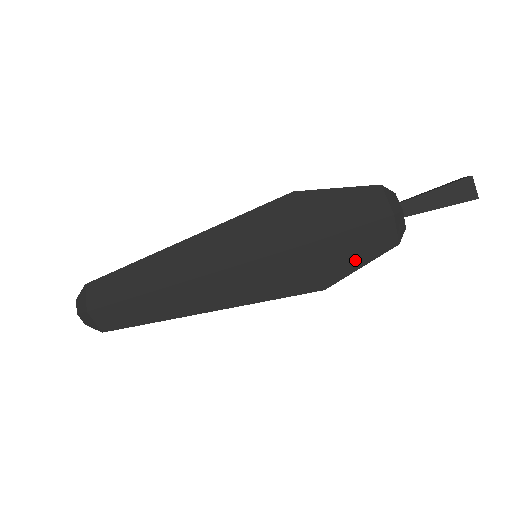
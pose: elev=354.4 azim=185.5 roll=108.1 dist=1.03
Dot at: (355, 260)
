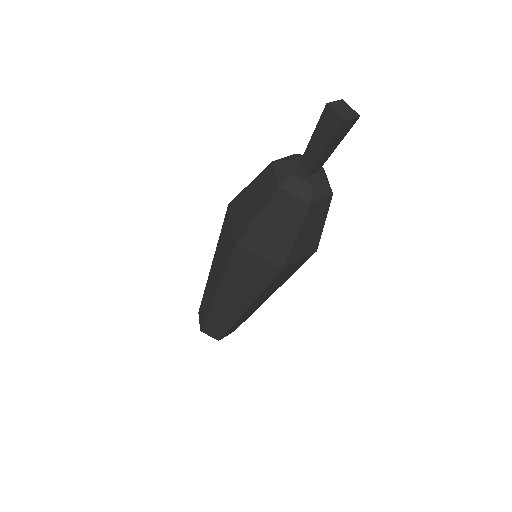
Dot at: (284, 237)
